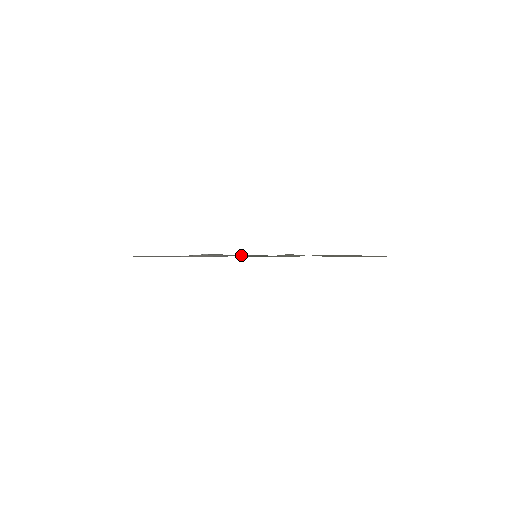
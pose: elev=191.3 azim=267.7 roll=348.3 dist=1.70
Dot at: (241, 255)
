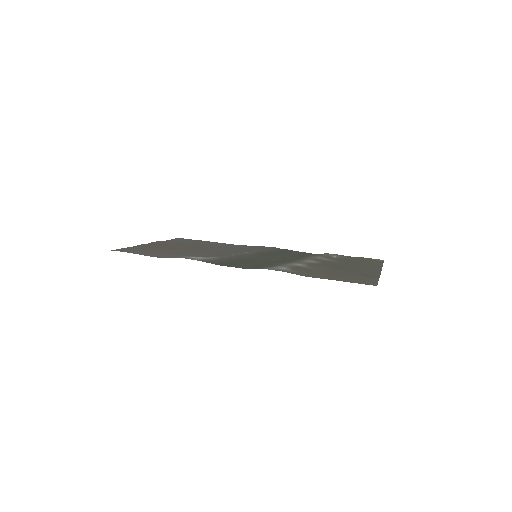
Dot at: (235, 256)
